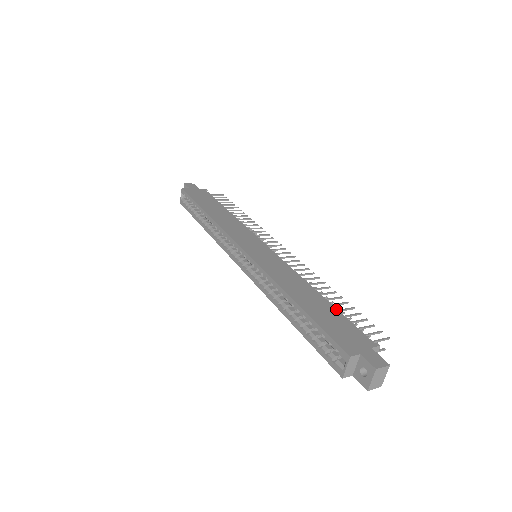
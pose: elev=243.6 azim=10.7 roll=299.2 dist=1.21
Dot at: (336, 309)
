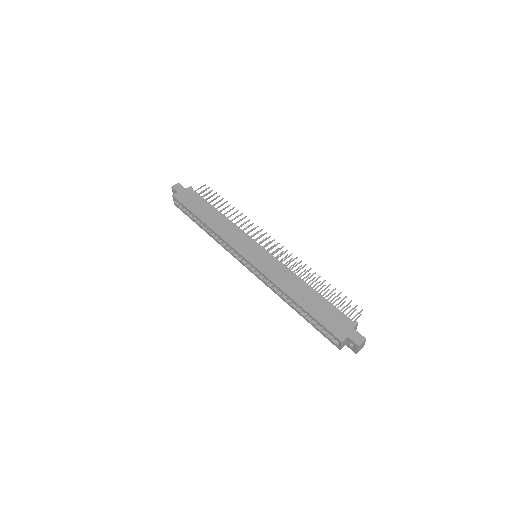
Dot at: (325, 299)
